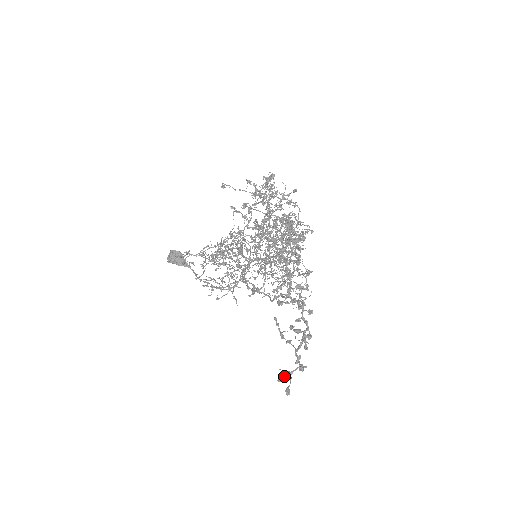
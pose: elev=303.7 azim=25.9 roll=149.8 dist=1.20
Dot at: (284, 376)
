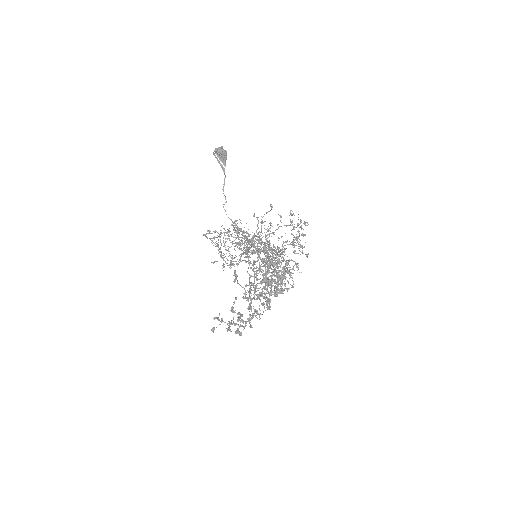
Dot at: (218, 320)
